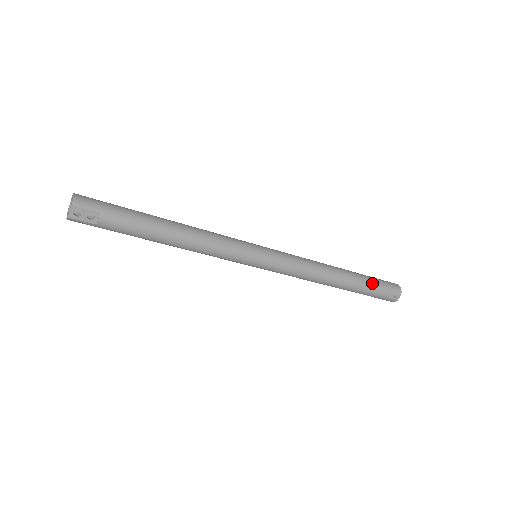
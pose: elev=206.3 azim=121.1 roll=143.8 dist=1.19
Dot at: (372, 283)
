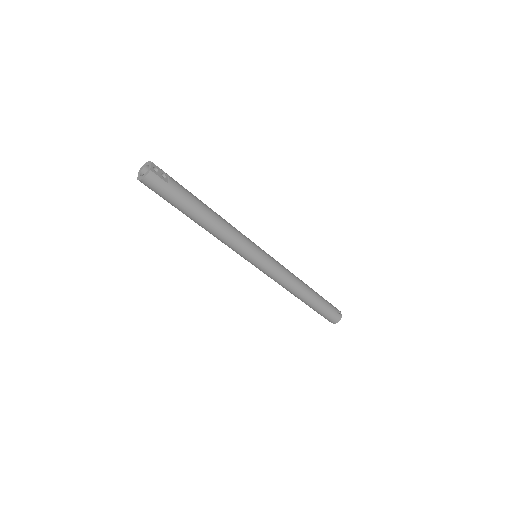
Dot at: (323, 298)
